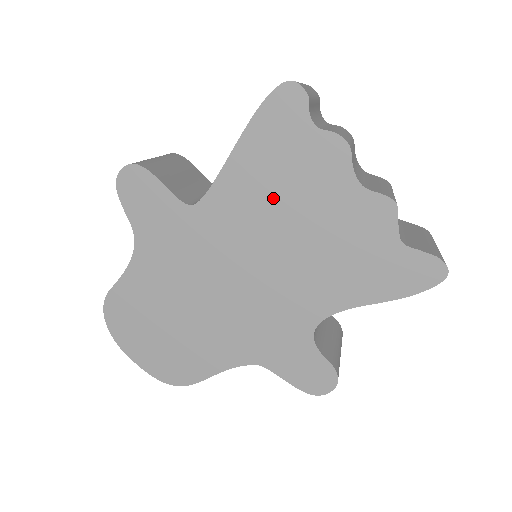
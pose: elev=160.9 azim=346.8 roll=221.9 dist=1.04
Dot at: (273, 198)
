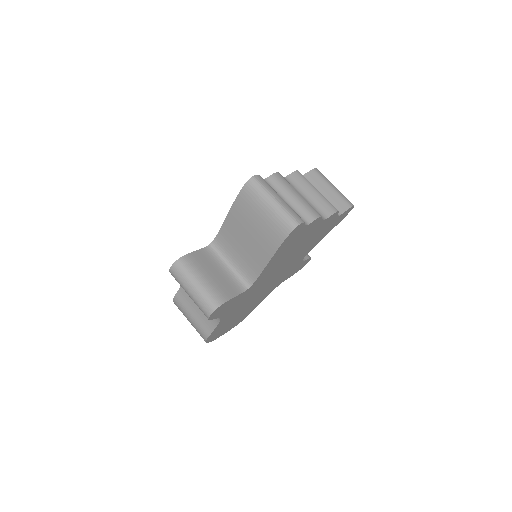
Dot at: (288, 254)
